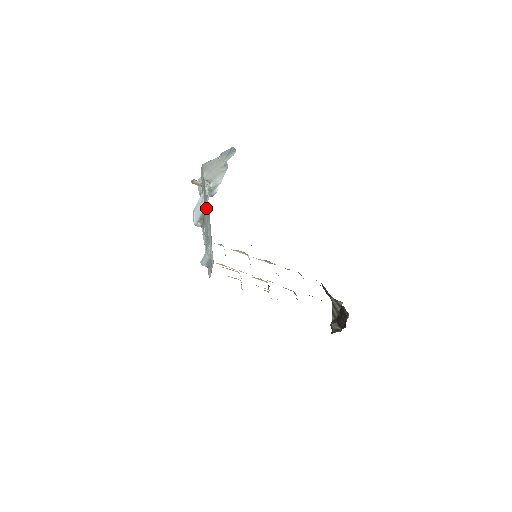
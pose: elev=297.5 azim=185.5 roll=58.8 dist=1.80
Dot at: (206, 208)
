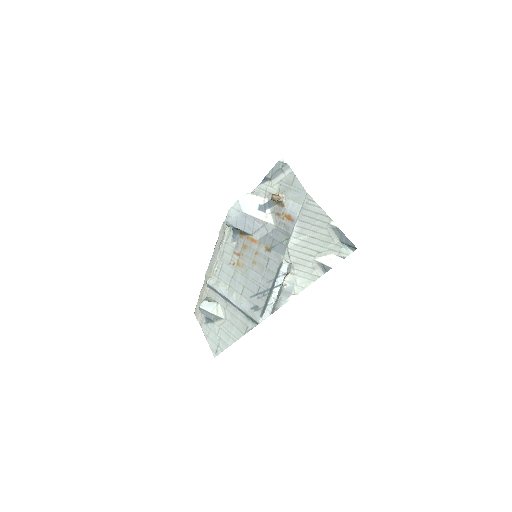
Dot at: (256, 279)
